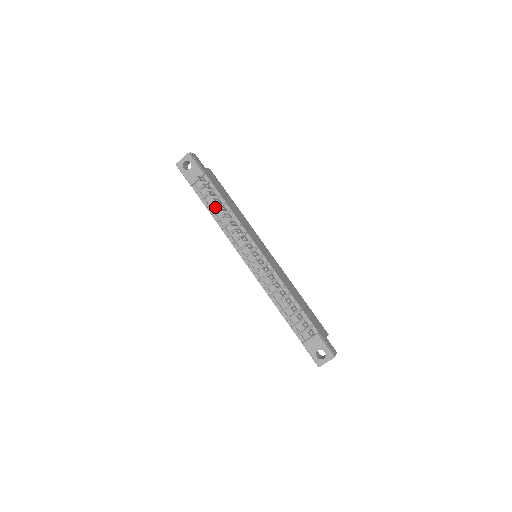
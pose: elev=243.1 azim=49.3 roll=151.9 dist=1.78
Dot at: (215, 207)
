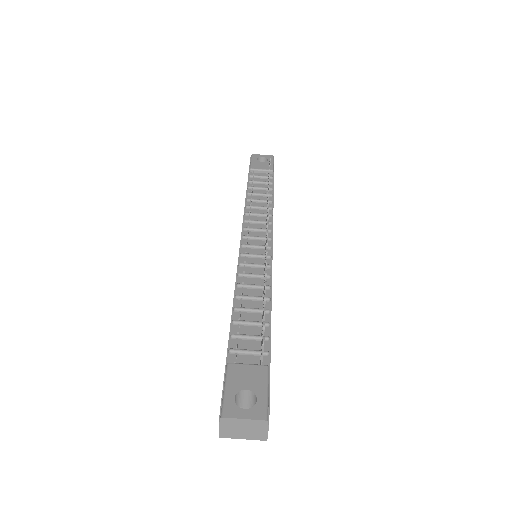
Dot at: (257, 193)
